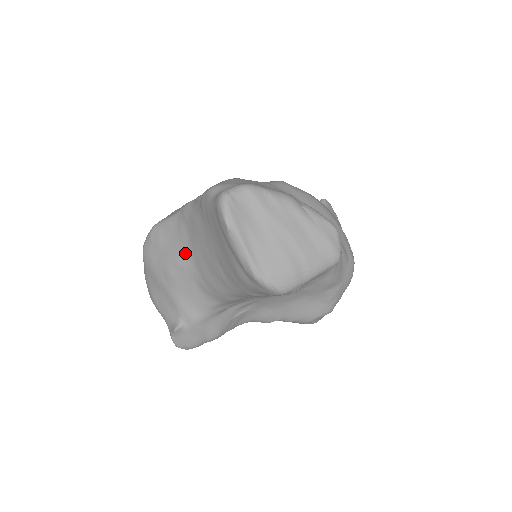
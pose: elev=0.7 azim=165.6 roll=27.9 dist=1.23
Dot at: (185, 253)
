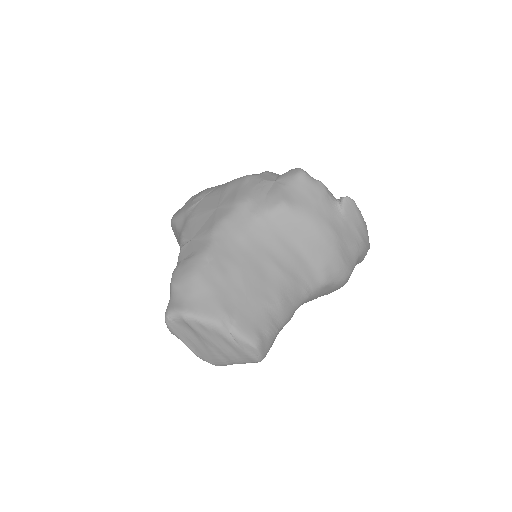
Dot at: occluded
